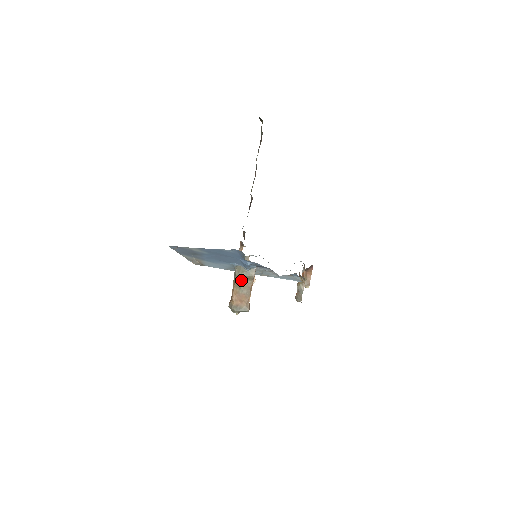
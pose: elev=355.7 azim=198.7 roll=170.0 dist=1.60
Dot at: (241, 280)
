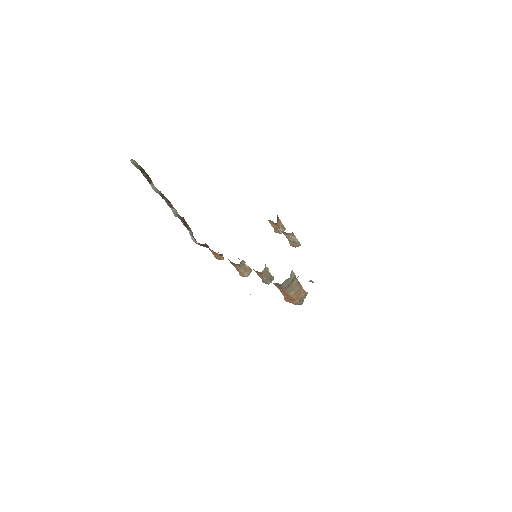
Dot at: (291, 286)
